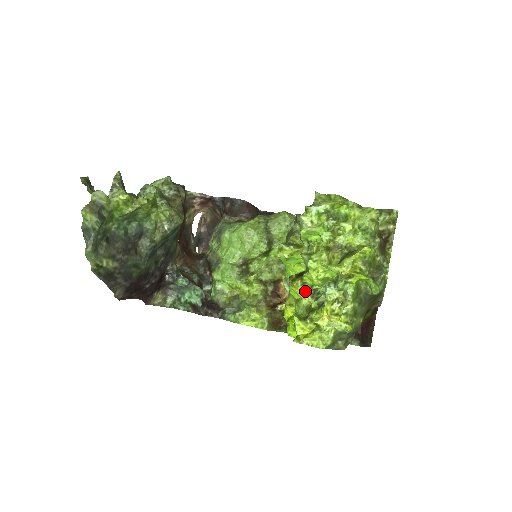
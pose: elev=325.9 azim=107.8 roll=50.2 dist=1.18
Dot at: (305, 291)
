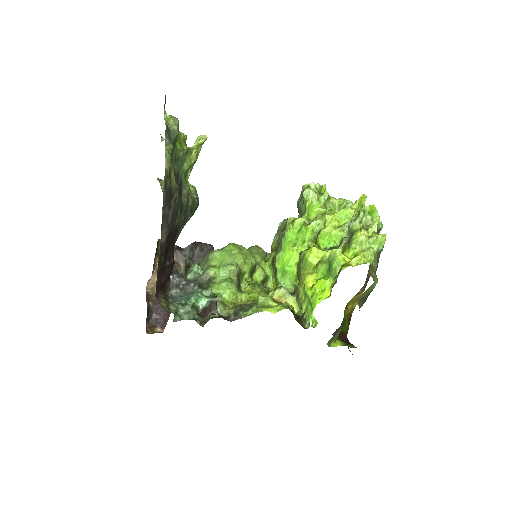
Dot at: (322, 252)
